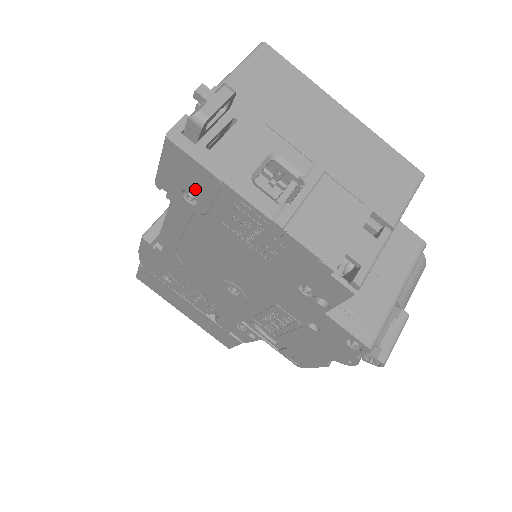
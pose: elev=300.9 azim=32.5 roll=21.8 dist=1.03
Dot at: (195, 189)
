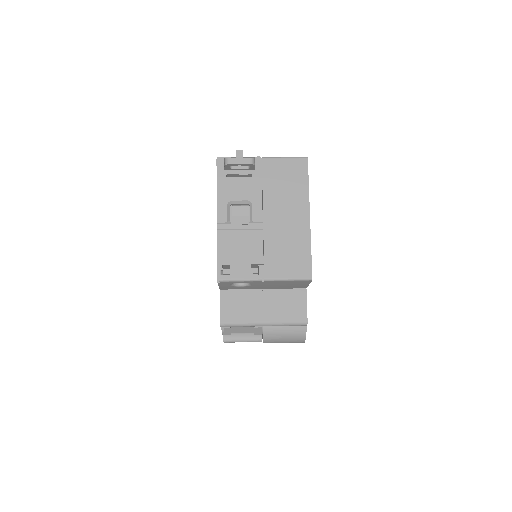
Dot at: occluded
